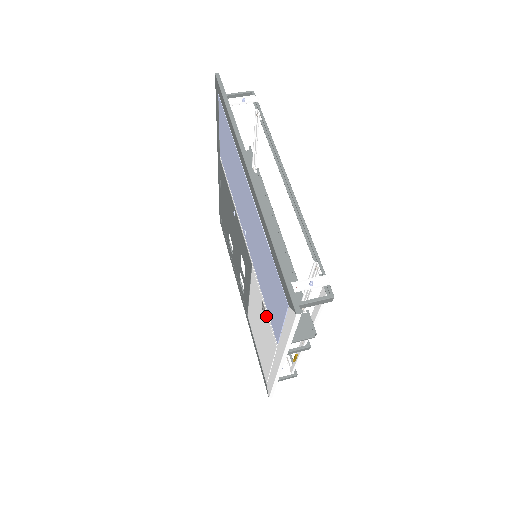
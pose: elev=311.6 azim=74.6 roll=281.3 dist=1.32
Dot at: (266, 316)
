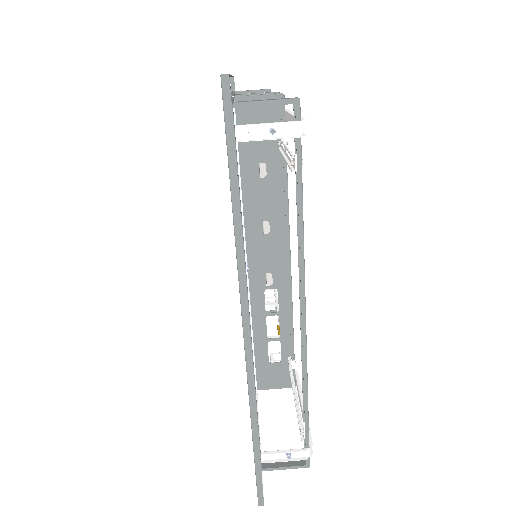
Dot at: occluded
